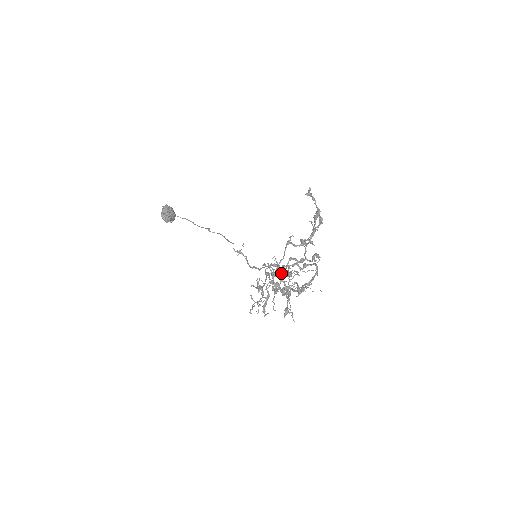
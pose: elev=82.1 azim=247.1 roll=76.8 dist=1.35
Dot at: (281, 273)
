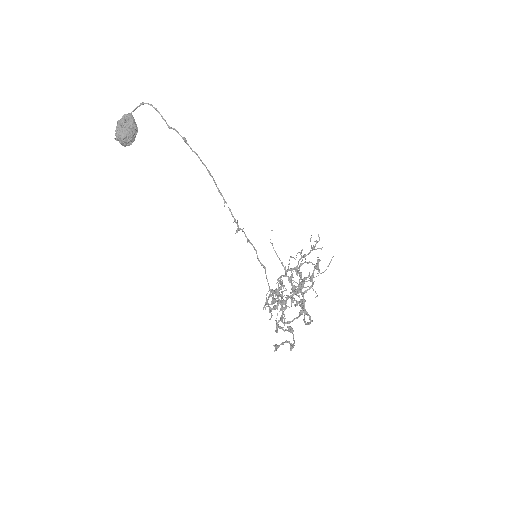
Dot at: (285, 275)
